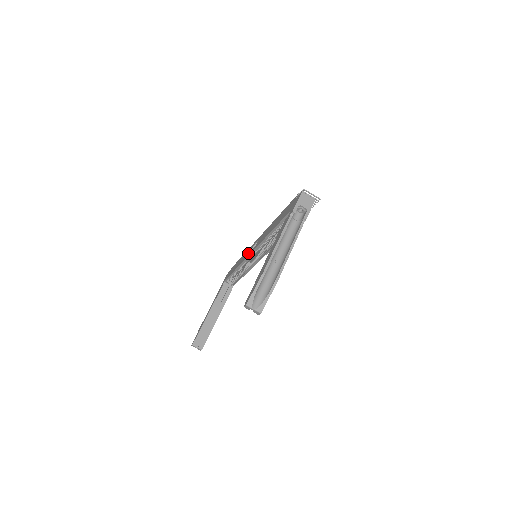
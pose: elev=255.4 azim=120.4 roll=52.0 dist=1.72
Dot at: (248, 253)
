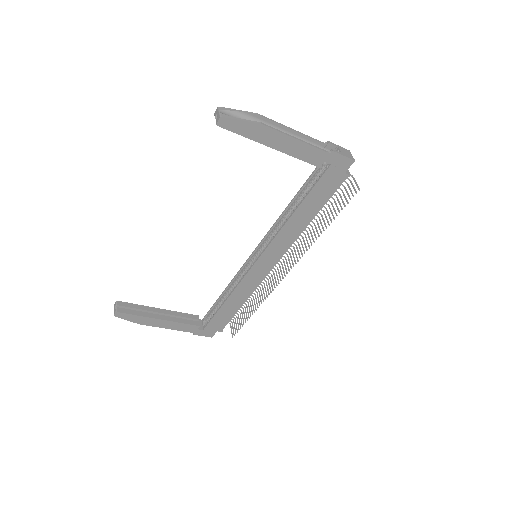
Dot at: occluded
